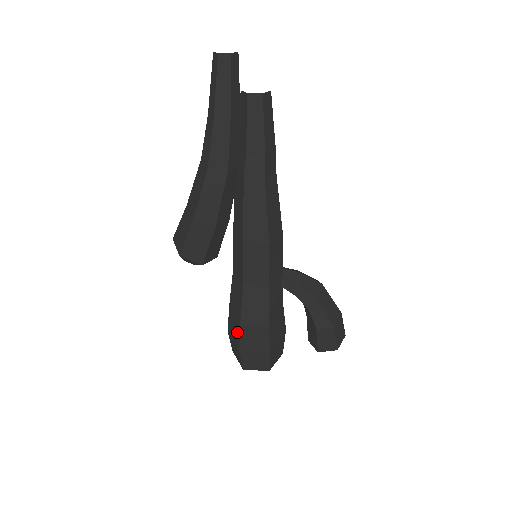
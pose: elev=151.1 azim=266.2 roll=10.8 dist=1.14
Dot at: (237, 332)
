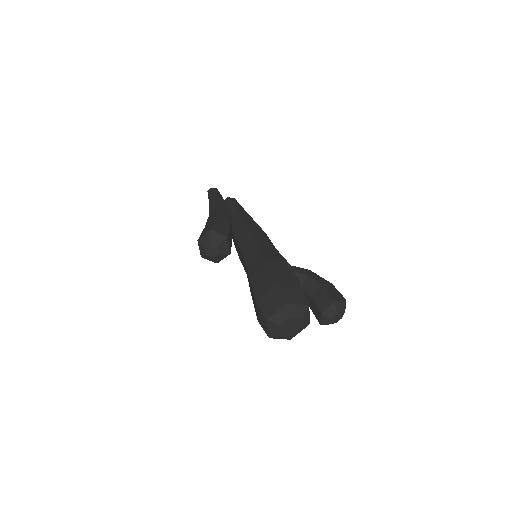
Dot at: (268, 273)
